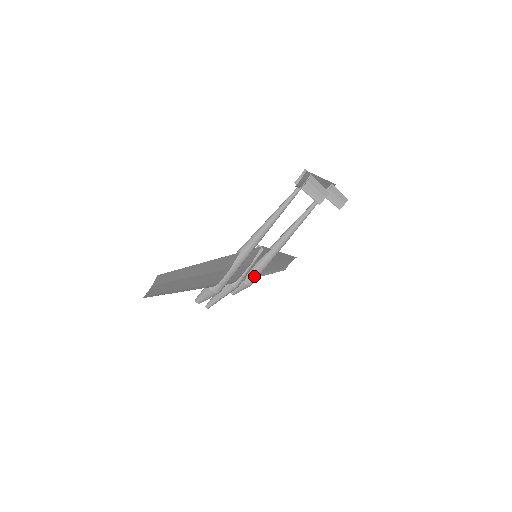
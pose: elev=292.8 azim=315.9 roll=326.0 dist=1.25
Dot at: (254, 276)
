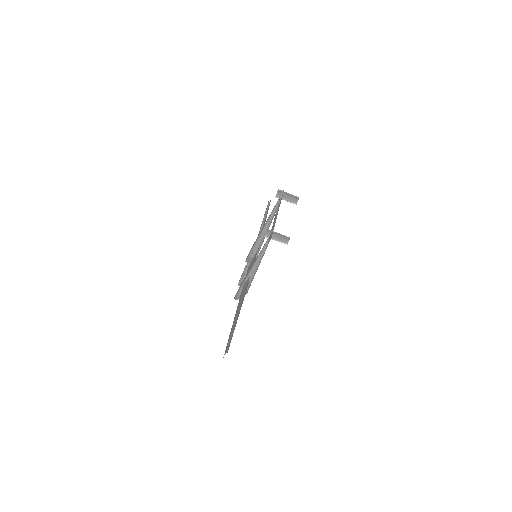
Dot at: occluded
